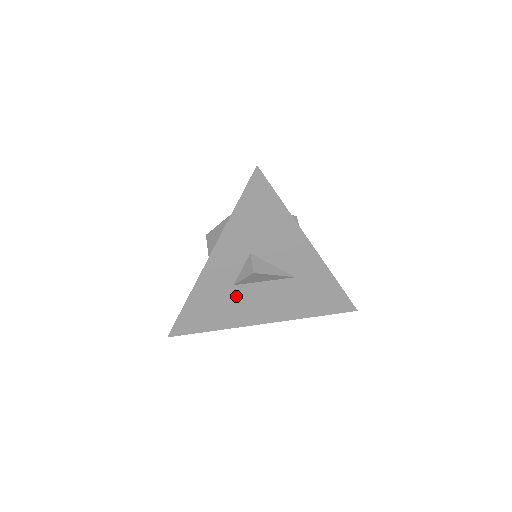
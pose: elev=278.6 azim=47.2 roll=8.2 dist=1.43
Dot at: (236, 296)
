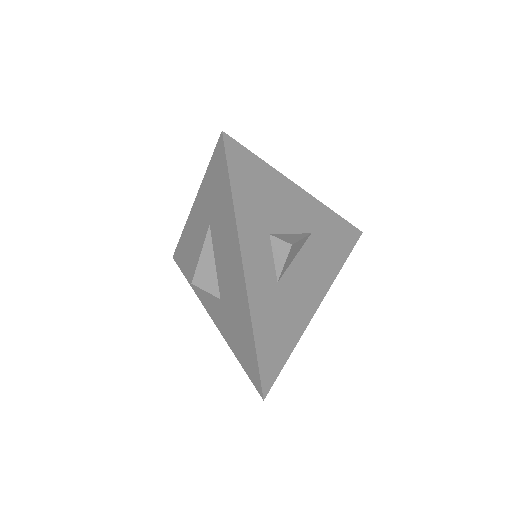
Dot at: (286, 293)
